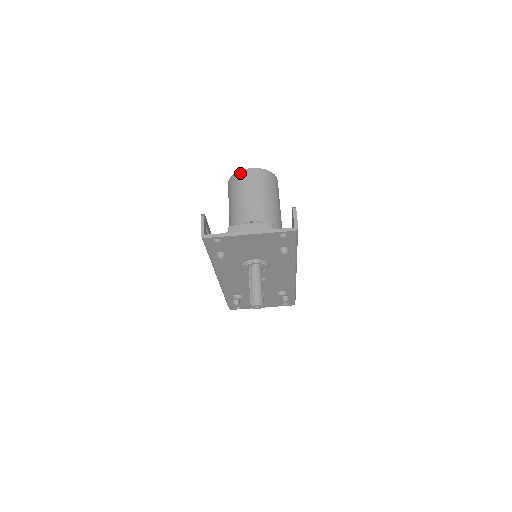
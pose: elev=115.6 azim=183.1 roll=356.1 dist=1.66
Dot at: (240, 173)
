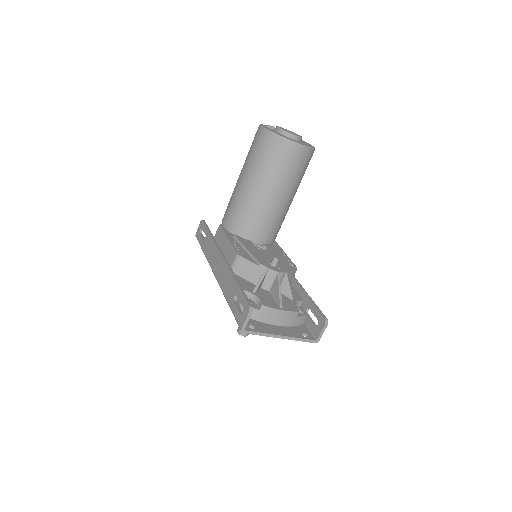
Dot at: (285, 143)
